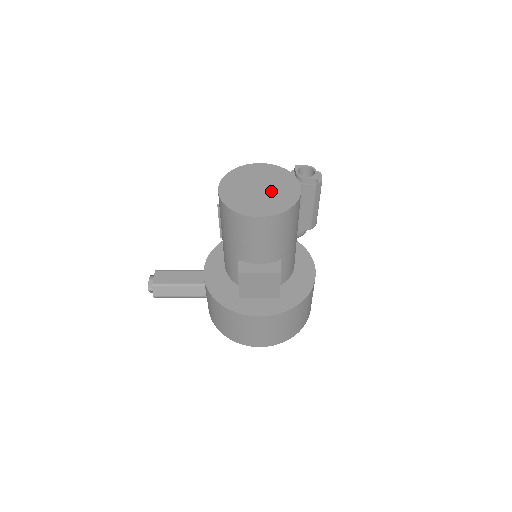
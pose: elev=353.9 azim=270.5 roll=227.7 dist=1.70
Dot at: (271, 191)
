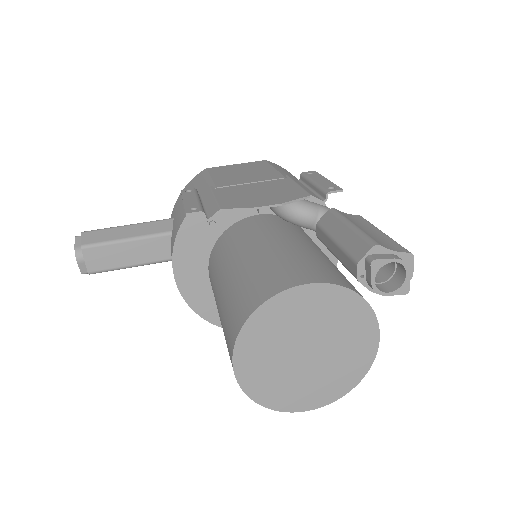
Dot at: (329, 355)
